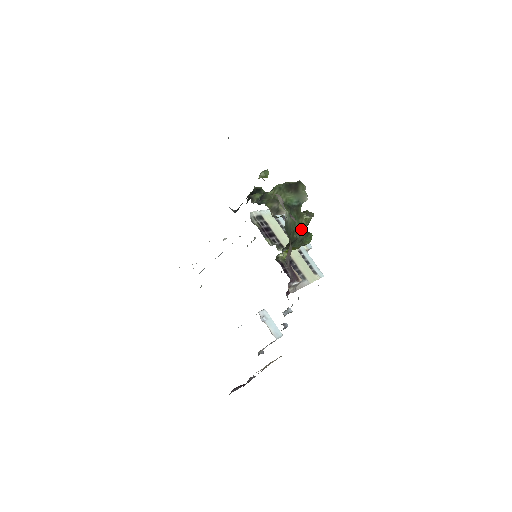
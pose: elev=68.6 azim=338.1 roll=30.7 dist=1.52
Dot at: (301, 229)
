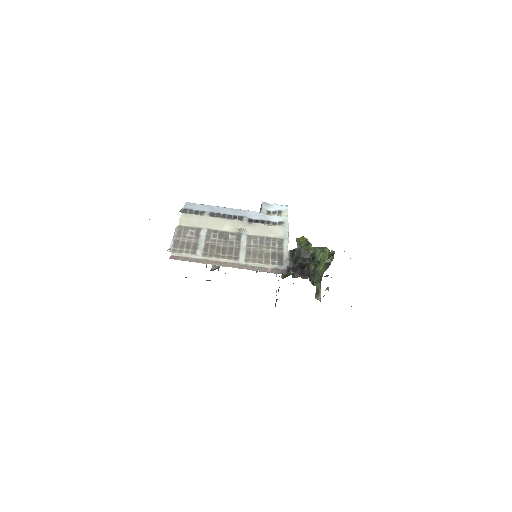
Dot at: occluded
